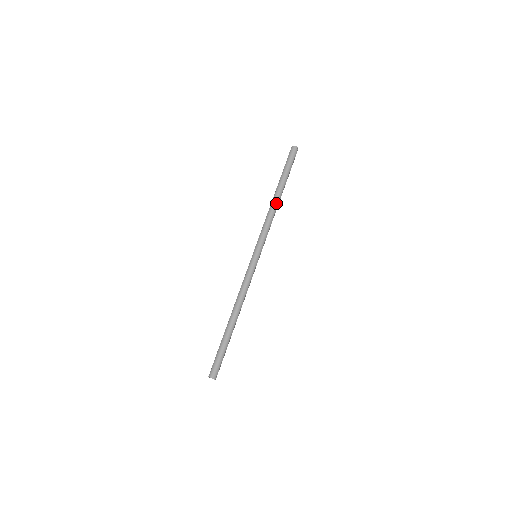
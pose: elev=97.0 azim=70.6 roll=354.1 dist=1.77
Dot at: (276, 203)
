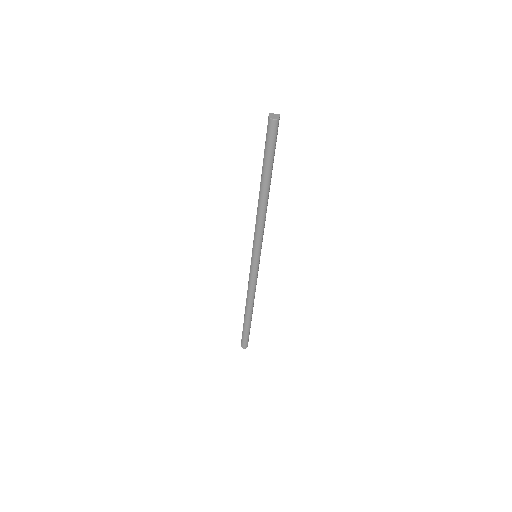
Dot at: (264, 203)
